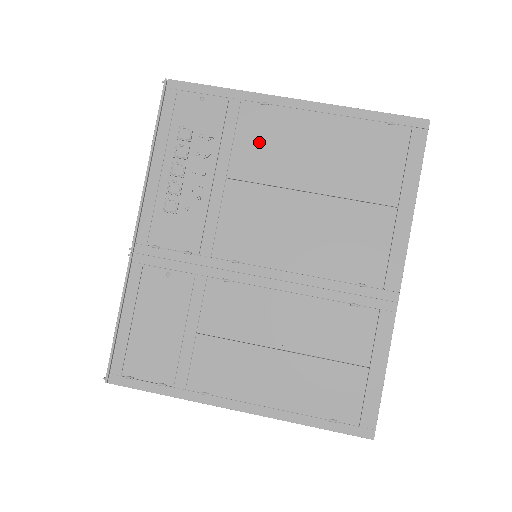
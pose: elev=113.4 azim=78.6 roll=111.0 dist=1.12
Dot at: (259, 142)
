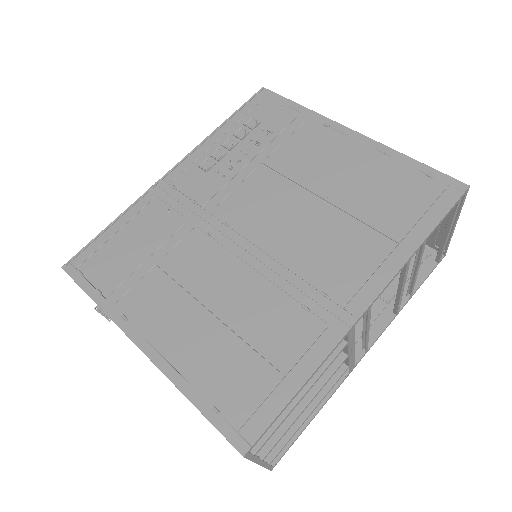
Dot at: (305, 148)
